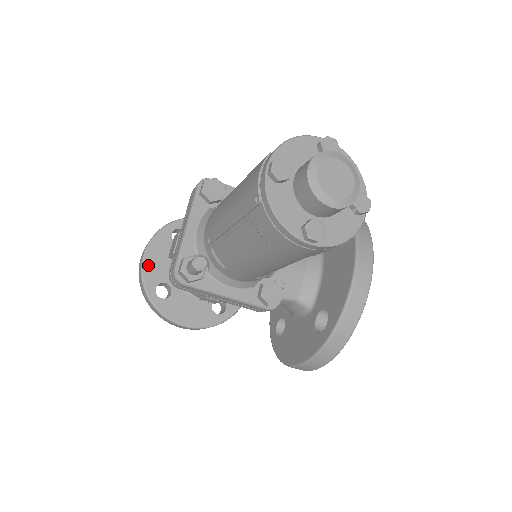
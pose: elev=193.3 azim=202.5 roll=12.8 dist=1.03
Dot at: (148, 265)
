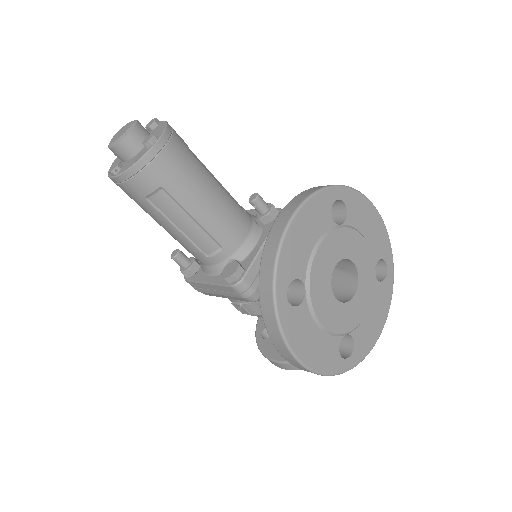
Dot at: occluded
